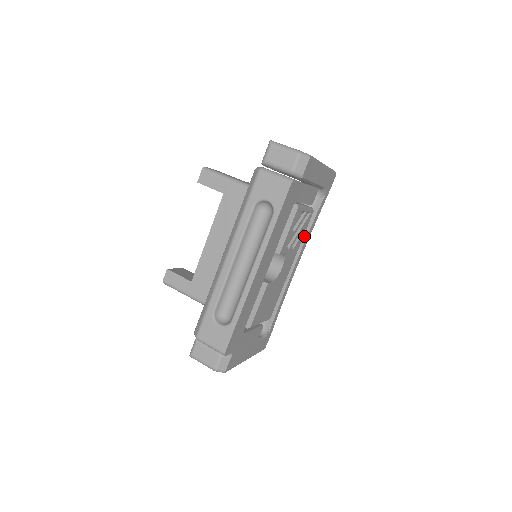
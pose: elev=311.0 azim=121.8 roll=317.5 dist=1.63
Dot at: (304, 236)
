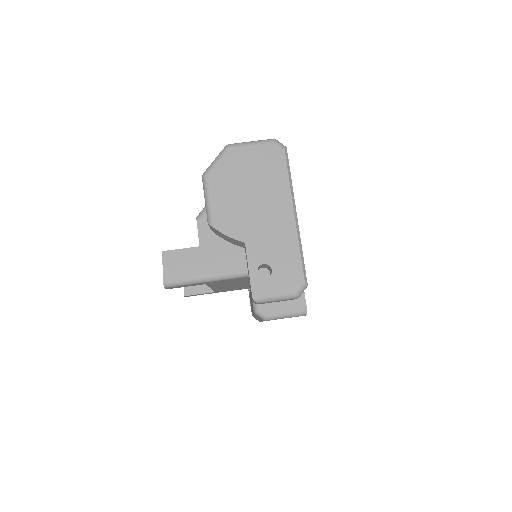
Dot at: occluded
